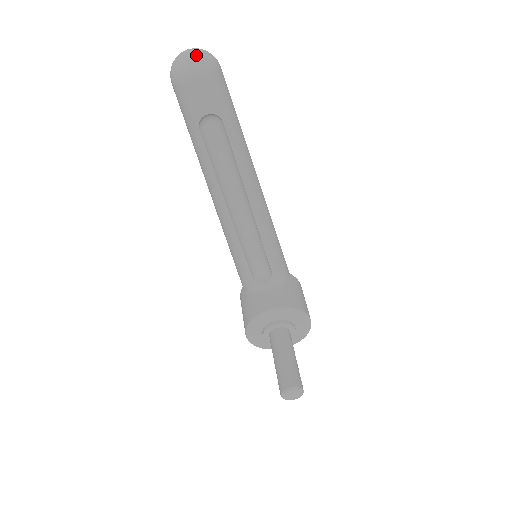
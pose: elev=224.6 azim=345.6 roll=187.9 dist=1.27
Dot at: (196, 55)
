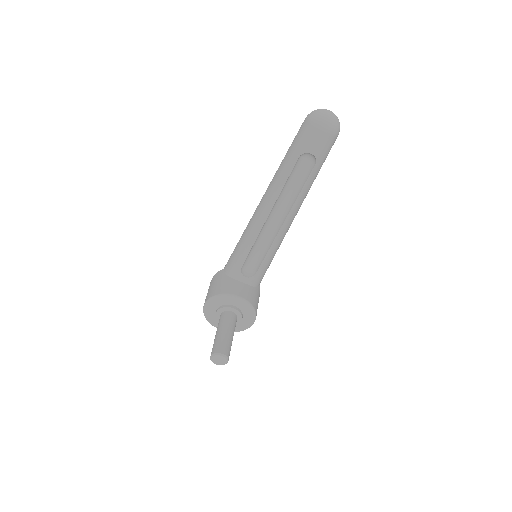
Dot at: (334, 119)
